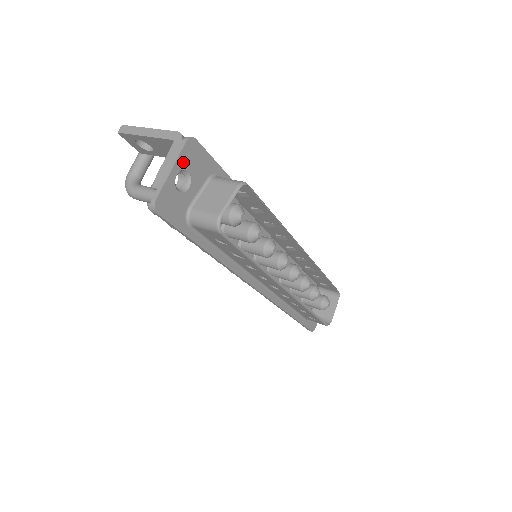
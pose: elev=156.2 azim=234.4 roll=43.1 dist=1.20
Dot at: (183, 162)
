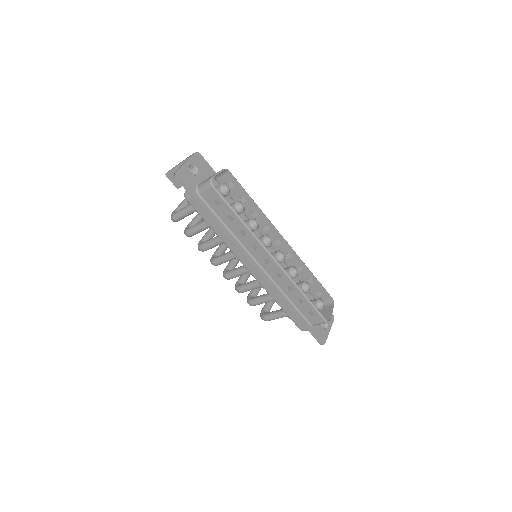
Dot at: (193, 161)
